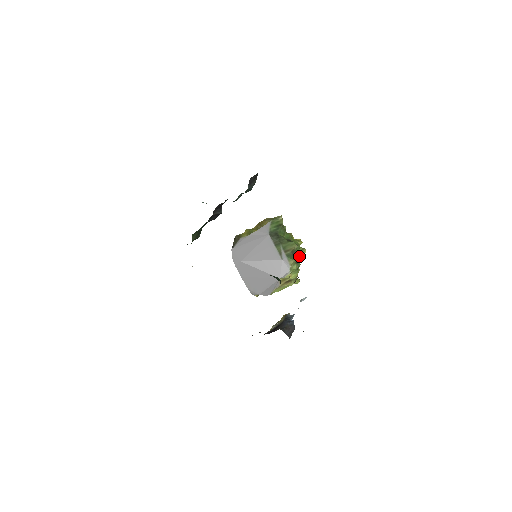
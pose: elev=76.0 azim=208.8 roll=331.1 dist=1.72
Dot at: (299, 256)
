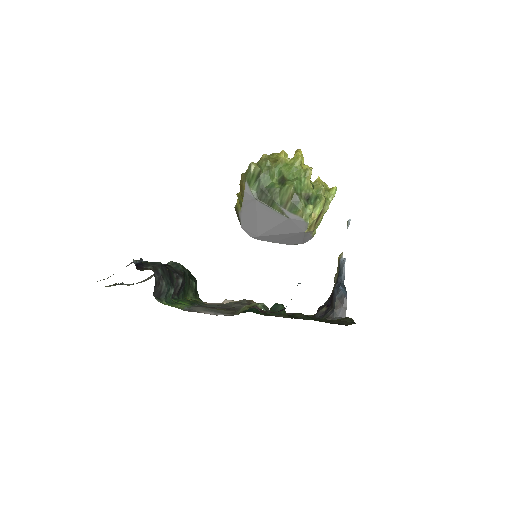
Dot at: (307, 187)
